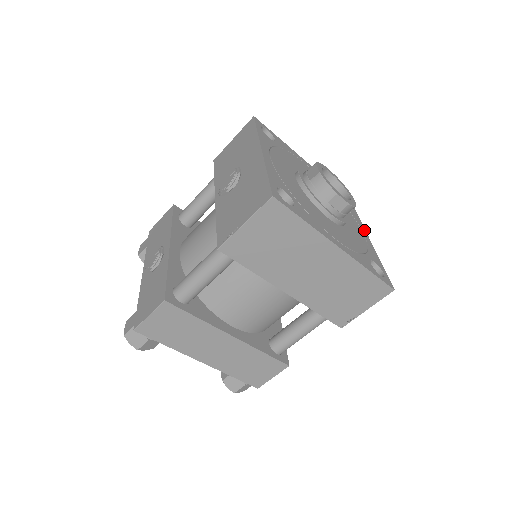
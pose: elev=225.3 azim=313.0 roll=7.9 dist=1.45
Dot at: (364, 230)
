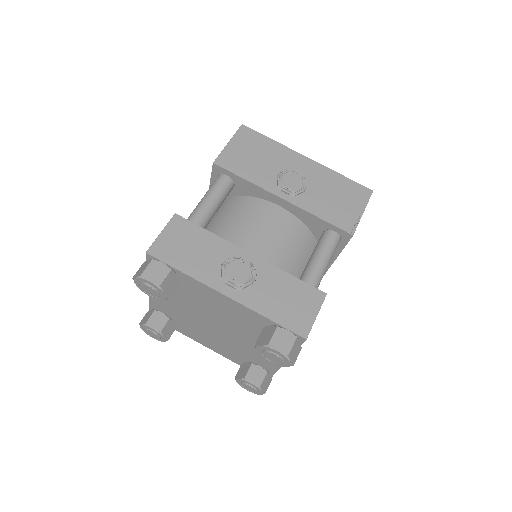
Dot at: occluded
